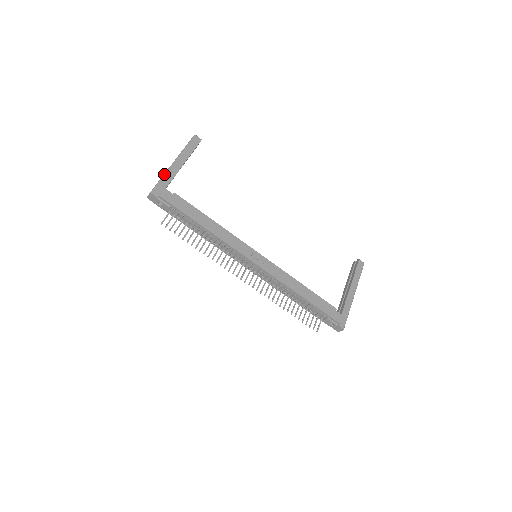
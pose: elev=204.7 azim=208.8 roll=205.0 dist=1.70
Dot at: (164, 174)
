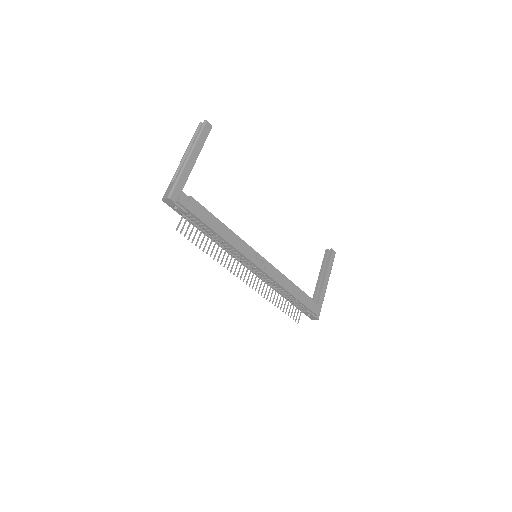
Dot at: (180, 173)
